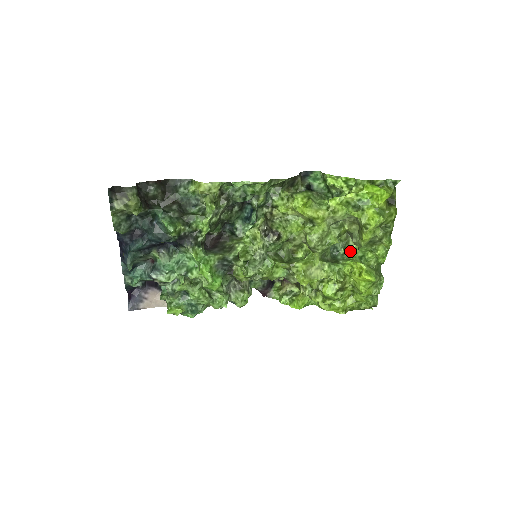
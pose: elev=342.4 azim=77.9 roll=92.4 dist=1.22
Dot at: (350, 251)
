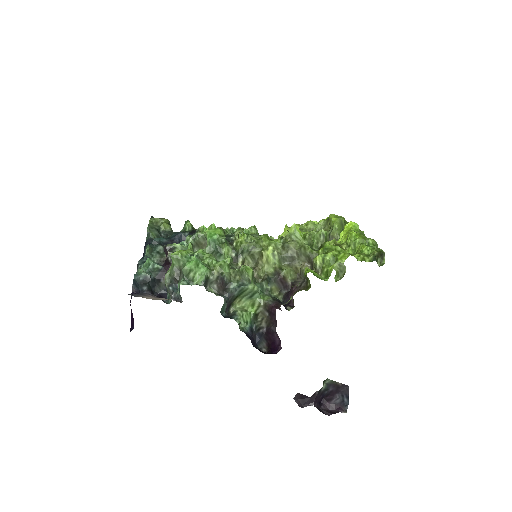
Dot at: occluded
